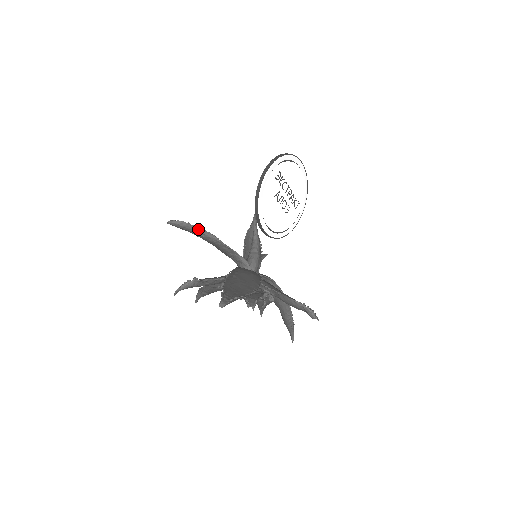
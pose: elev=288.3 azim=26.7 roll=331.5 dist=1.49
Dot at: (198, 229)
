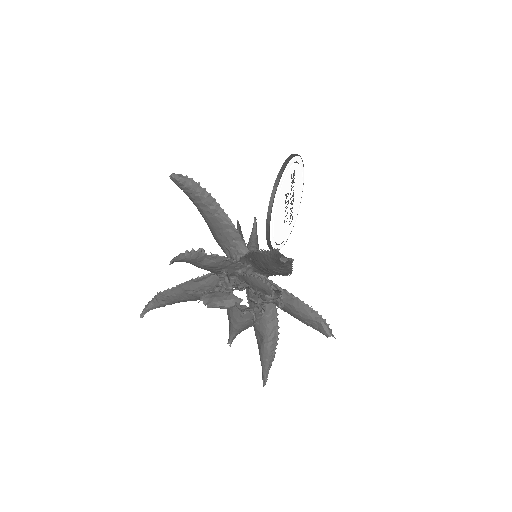
Dot at: (207, 195)
